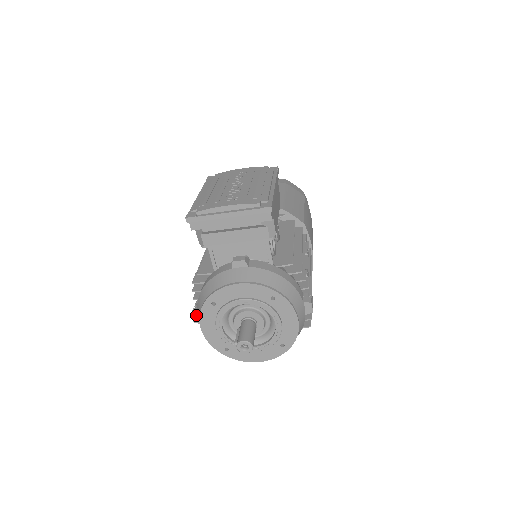
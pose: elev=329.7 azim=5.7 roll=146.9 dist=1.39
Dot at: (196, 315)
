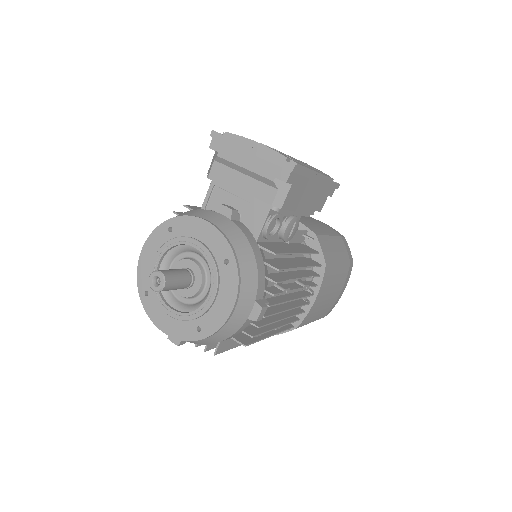
Dot at: occluded
